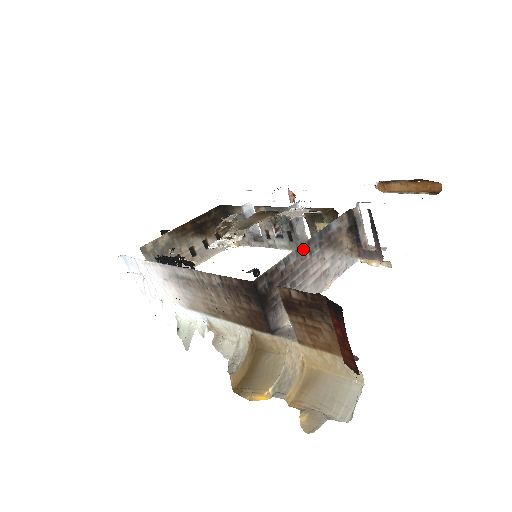
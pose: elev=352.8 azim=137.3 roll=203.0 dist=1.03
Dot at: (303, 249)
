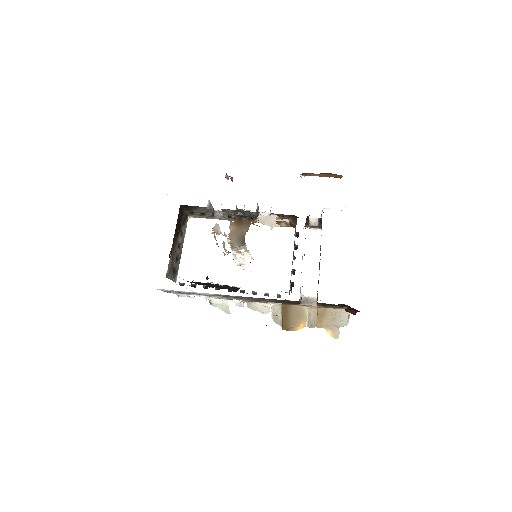
Dot at: occluded
